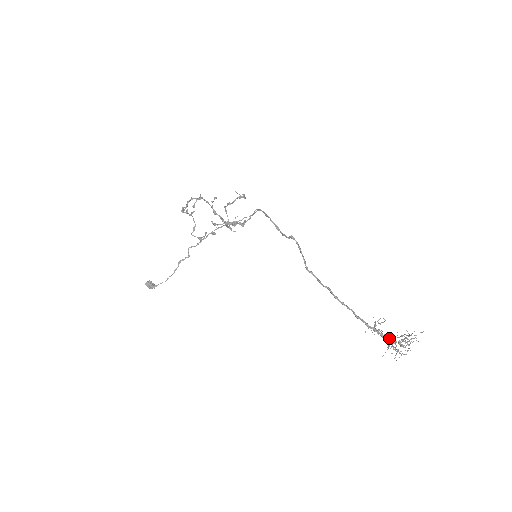
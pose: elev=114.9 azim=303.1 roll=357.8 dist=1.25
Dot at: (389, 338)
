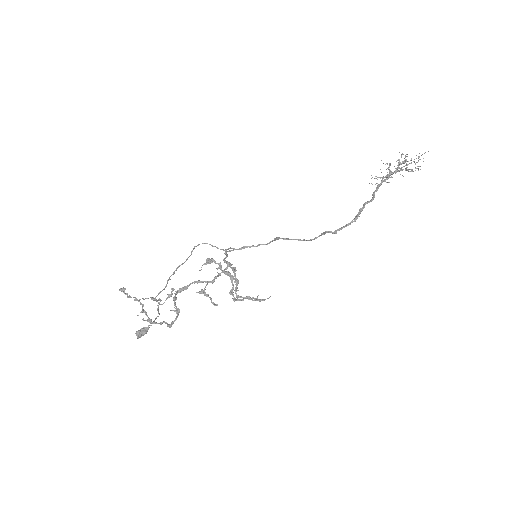
Dot at: occluded
